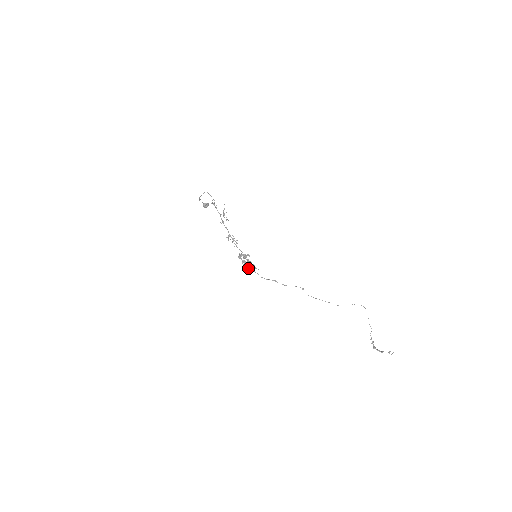
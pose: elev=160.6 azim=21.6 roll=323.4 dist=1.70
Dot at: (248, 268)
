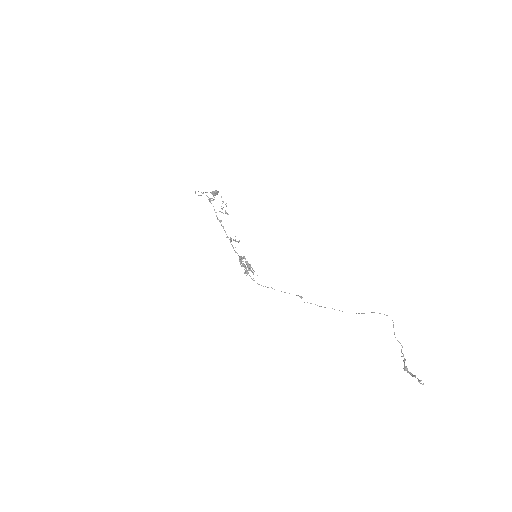
Dot at: (247, 273)
